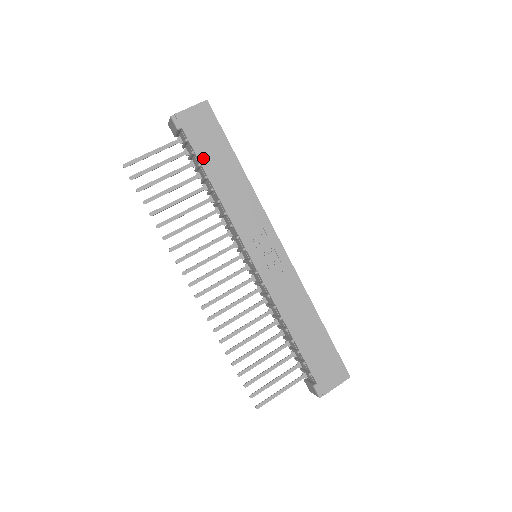
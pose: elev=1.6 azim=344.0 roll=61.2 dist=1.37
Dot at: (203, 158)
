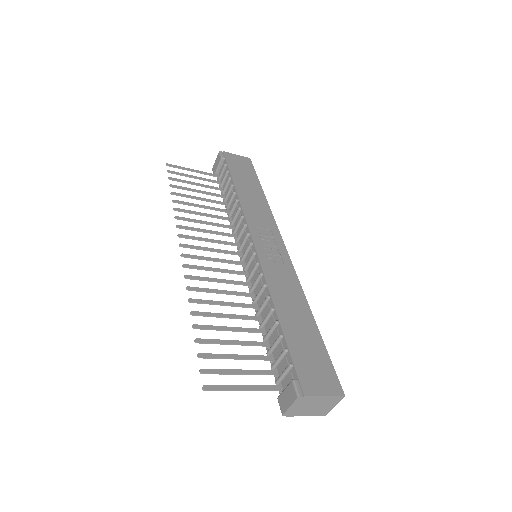
Dot at: (235, 176)
